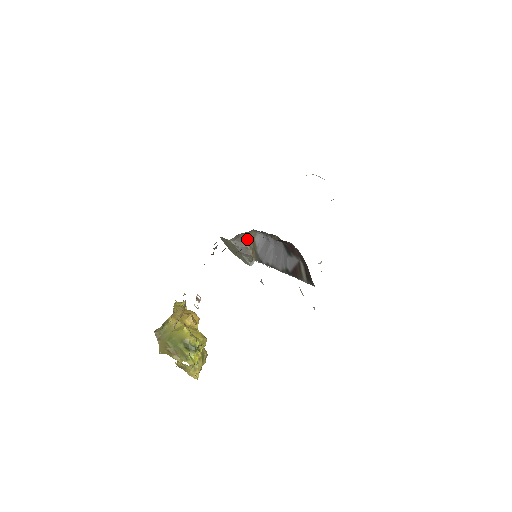
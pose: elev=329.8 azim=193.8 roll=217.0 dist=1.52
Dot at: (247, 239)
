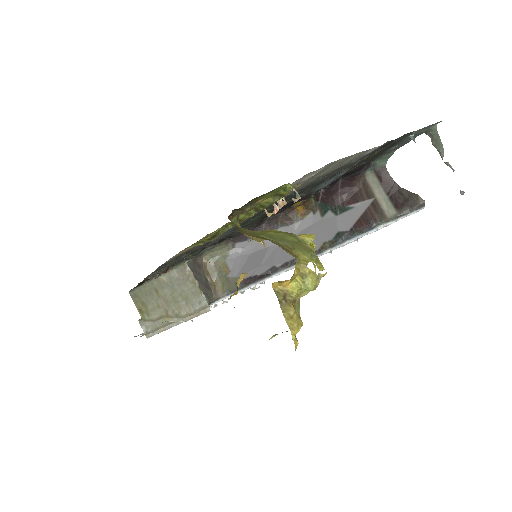
Dot at: (208, 267)
